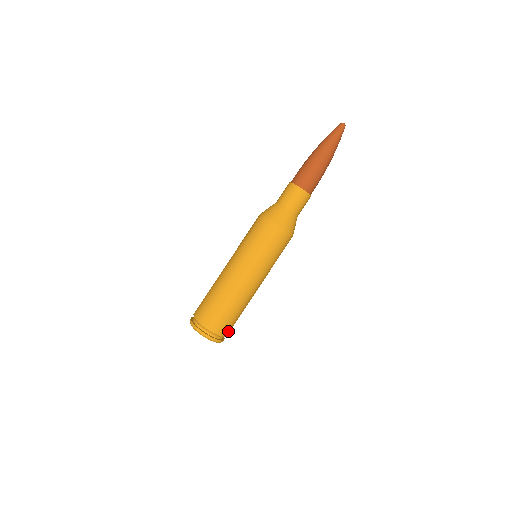
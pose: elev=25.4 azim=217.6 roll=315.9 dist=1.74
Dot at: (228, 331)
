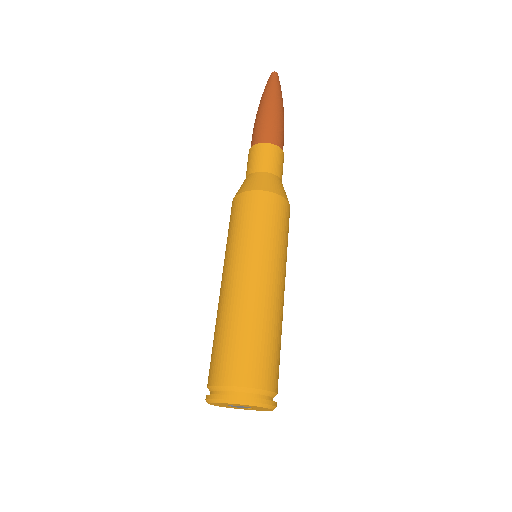
Dot at: (259, 377)
